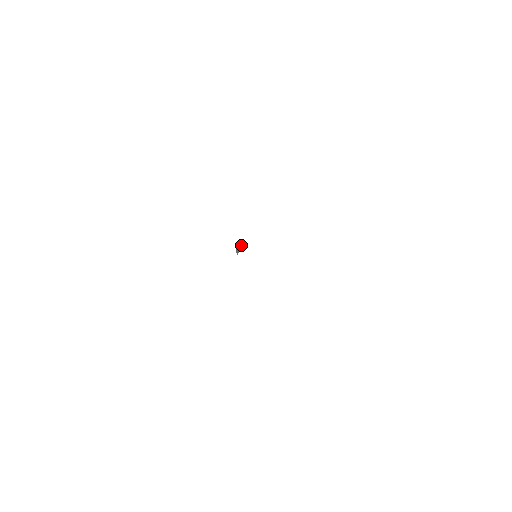
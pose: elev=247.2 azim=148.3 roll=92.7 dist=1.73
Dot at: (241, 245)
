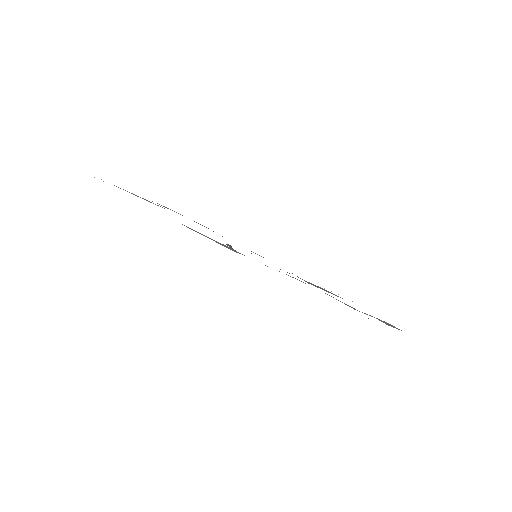
Dot at: (230, 245)
